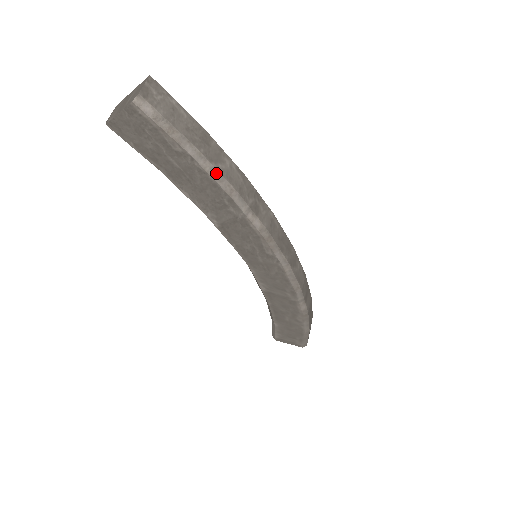
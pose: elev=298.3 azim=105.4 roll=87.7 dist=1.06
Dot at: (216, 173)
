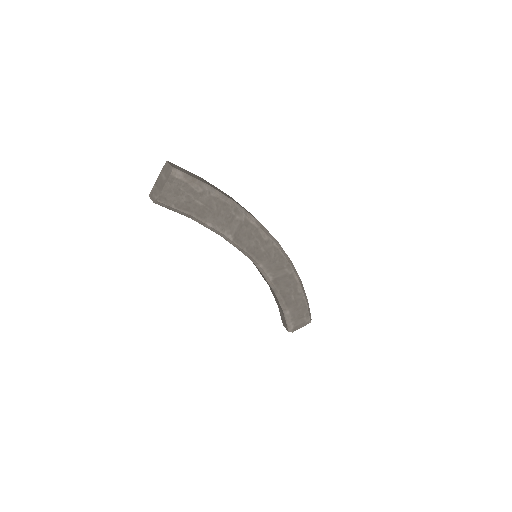
Dot at: (222, 196)
